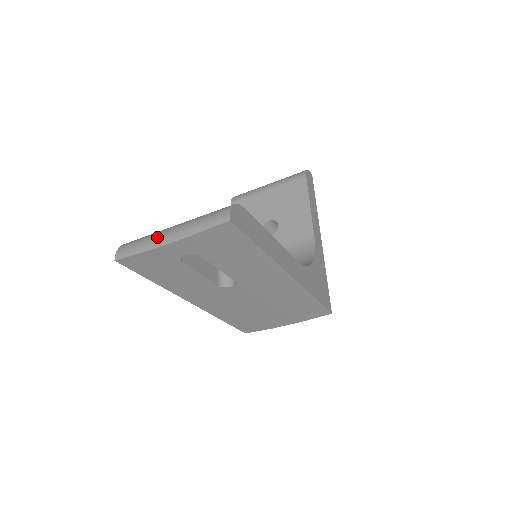
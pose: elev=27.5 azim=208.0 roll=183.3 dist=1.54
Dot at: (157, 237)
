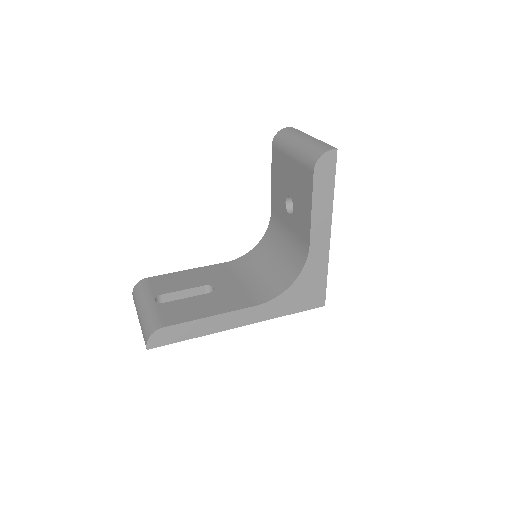
Dot at: (137, 310)
